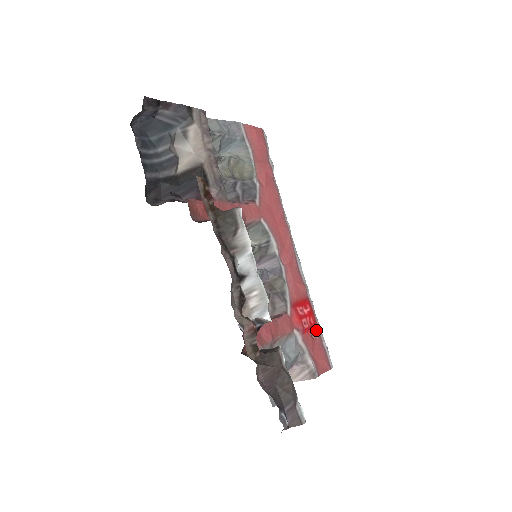
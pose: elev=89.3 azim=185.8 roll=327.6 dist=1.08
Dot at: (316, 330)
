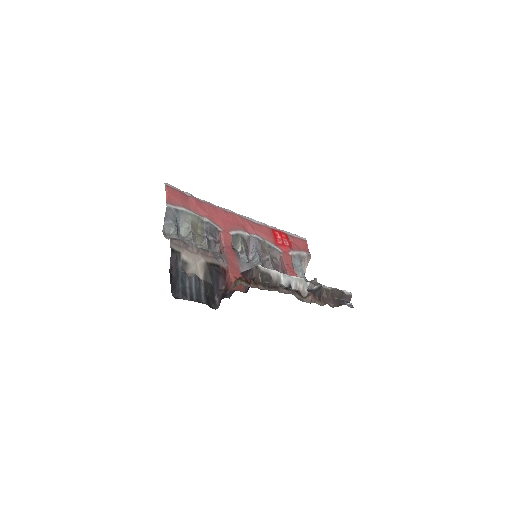
Dot at: (288, 236)
